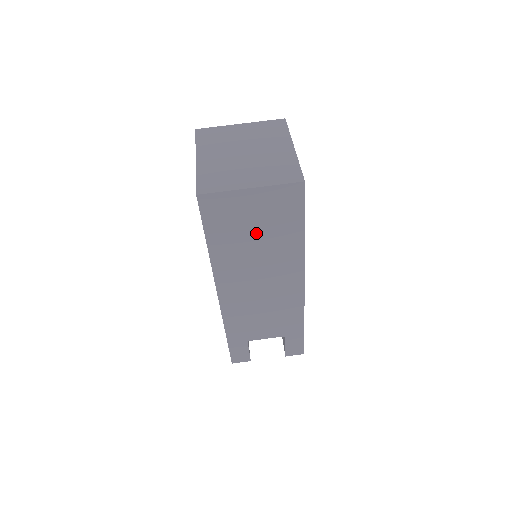
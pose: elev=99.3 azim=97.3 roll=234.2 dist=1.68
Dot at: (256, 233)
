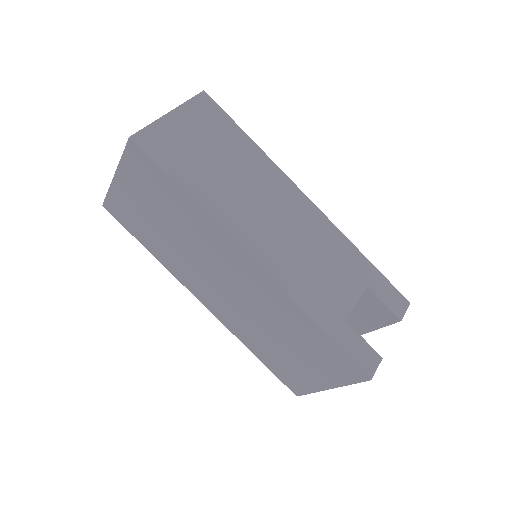
Dot at: (215, 158)
